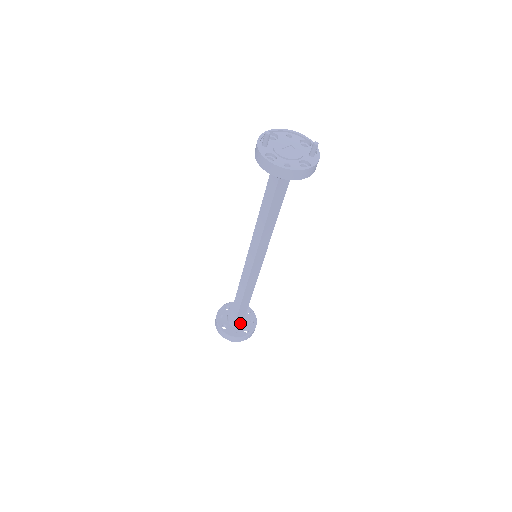
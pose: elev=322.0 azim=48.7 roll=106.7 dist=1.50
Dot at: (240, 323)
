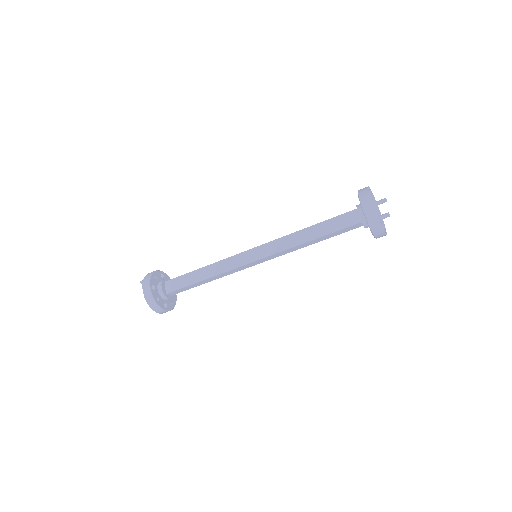
Dot at: occluded
